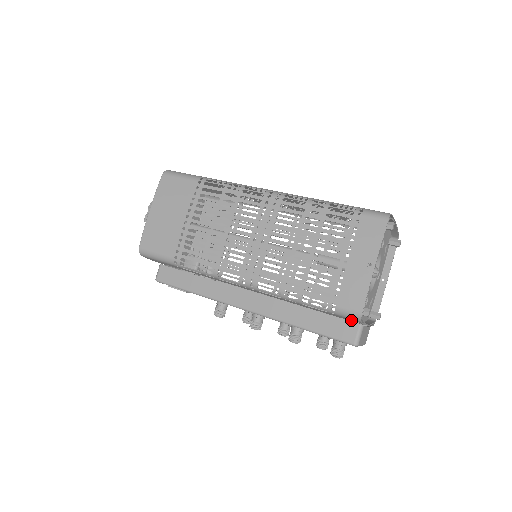
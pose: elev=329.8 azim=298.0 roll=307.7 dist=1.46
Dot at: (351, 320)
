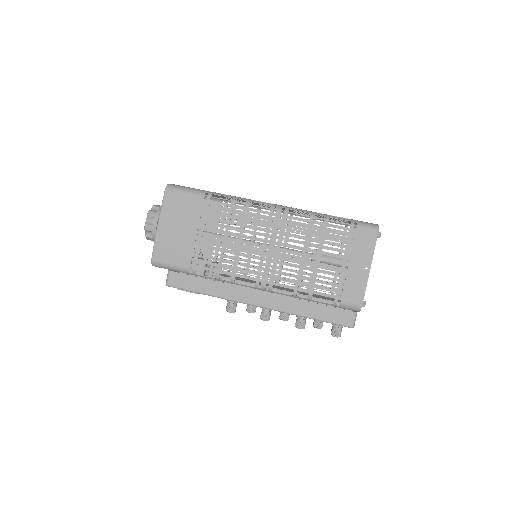
Dot at: occluded
